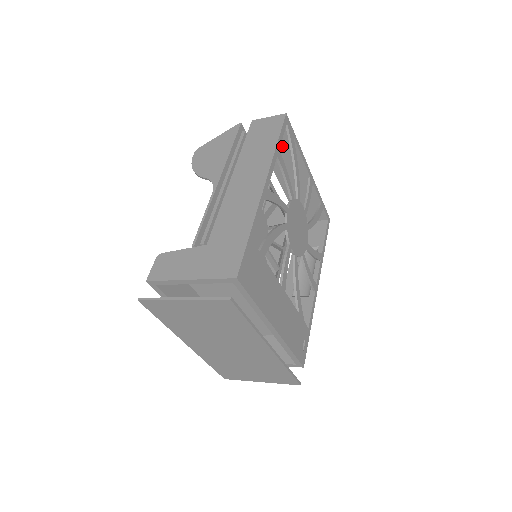
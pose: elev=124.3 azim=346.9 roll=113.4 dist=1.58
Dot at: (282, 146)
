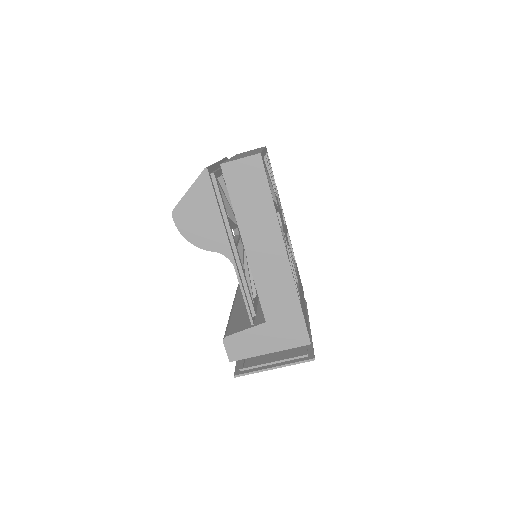
Dot at: occluded
